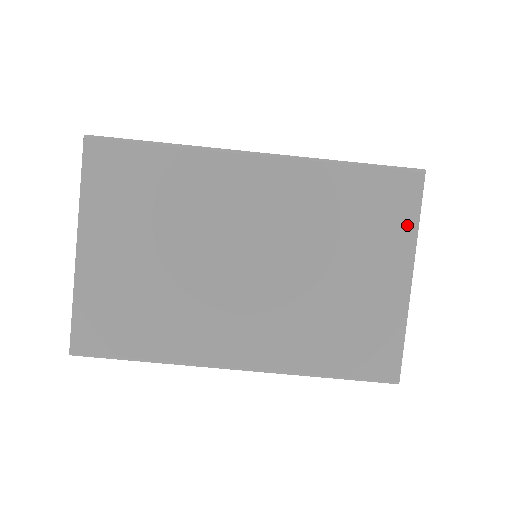
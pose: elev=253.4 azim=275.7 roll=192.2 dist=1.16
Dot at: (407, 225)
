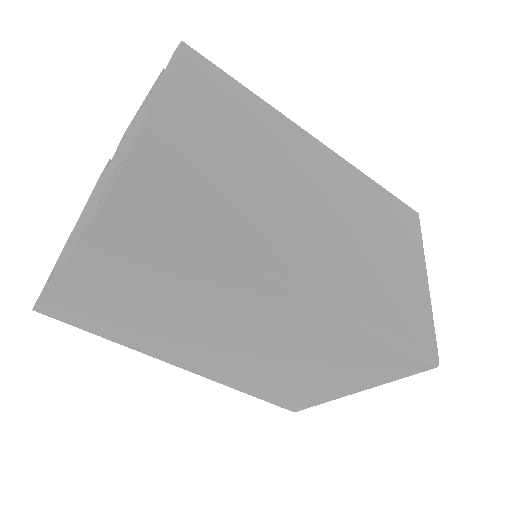
Dot at: (385, 378)
